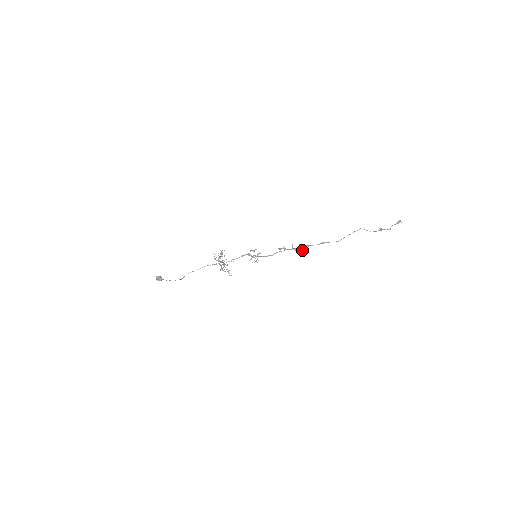
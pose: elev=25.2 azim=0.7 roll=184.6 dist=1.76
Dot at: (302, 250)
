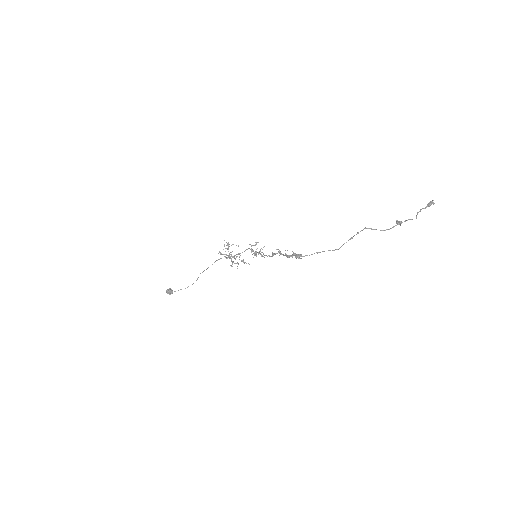
Dot at: occluded
